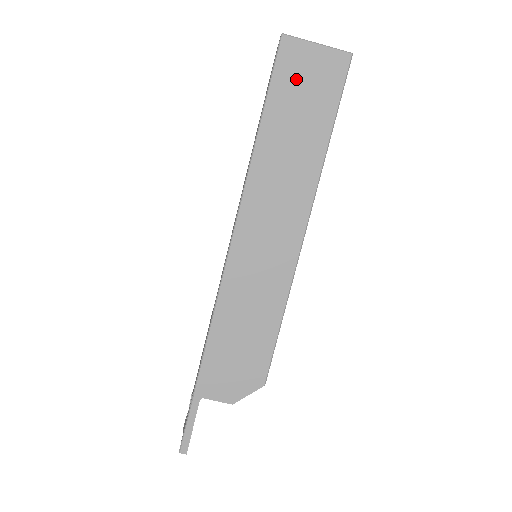
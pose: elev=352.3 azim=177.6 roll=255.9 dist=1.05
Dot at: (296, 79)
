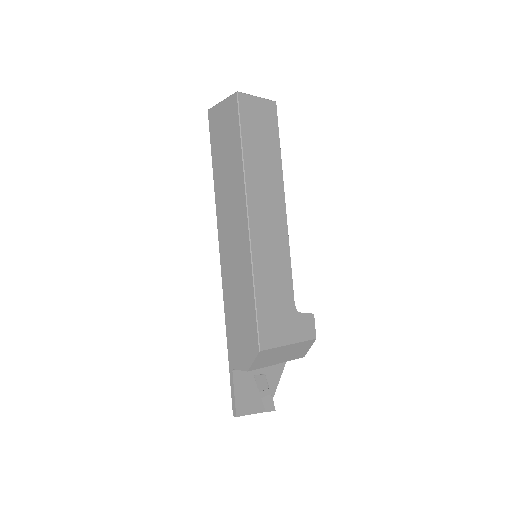
Dot at: (219, 130)
